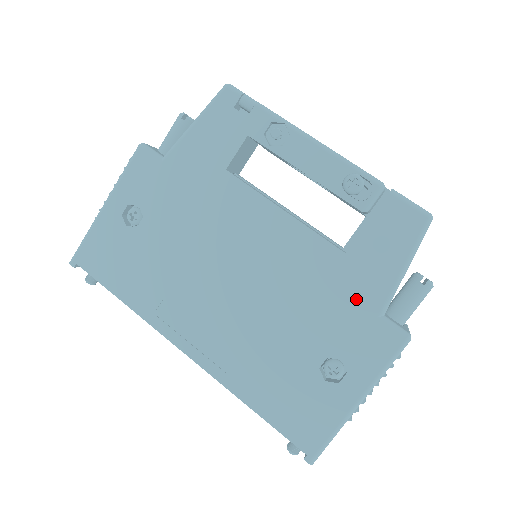
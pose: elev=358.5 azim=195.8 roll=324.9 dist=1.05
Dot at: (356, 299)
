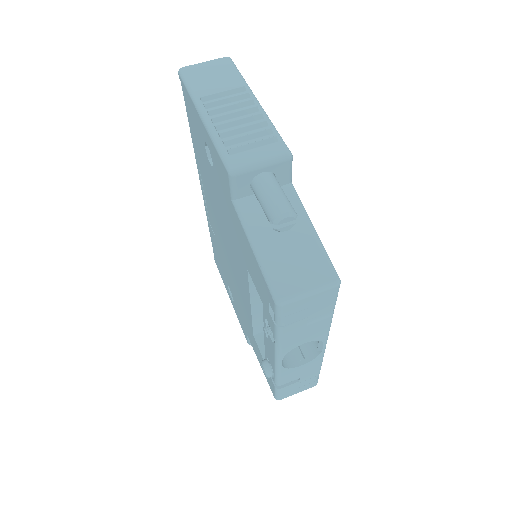
Dot at: (246, 327)
